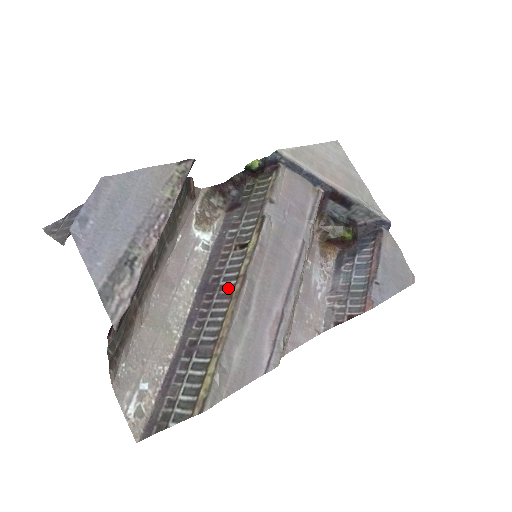
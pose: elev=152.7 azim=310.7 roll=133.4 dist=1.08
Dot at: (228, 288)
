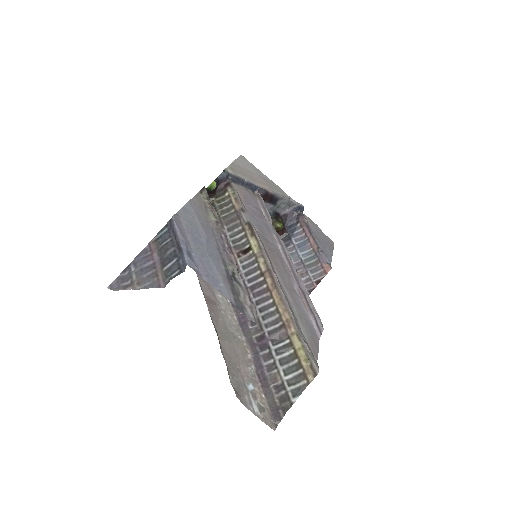
Dot at: (259, 285)
